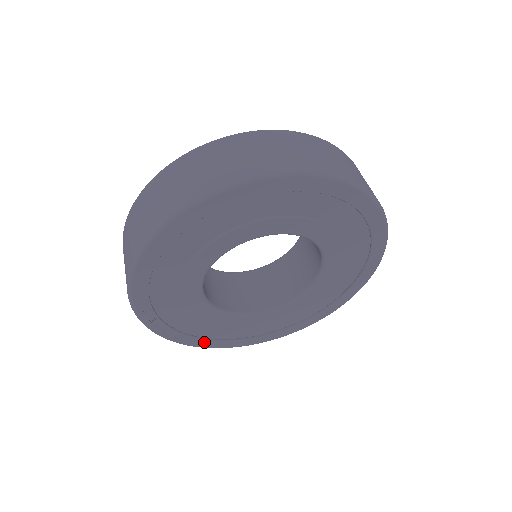
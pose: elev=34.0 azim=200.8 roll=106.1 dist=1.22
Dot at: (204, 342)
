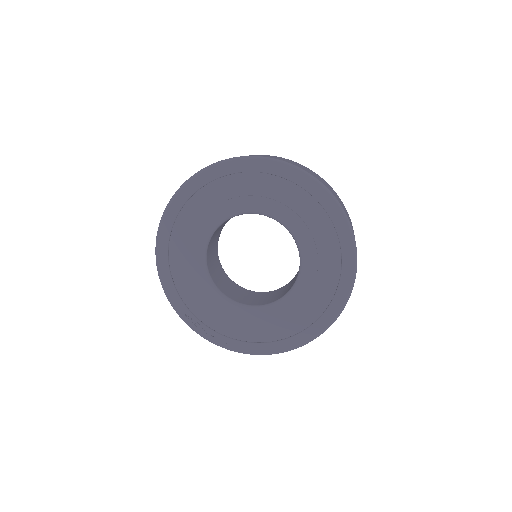
Dot at: (252, 346)
